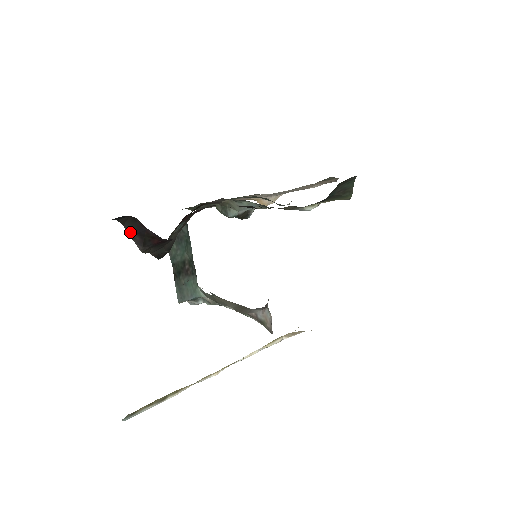
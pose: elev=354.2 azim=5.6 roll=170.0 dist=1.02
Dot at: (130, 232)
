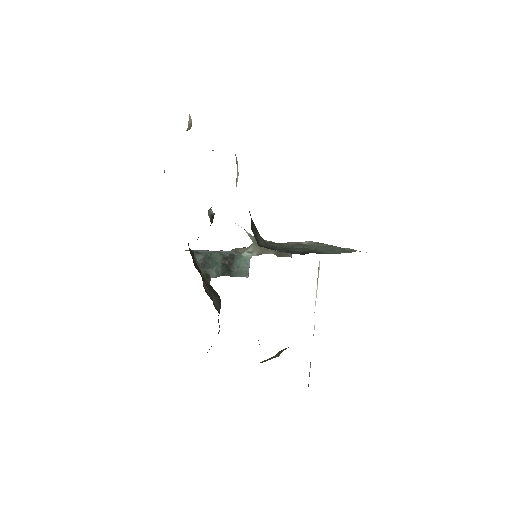
Dot at: occluded
